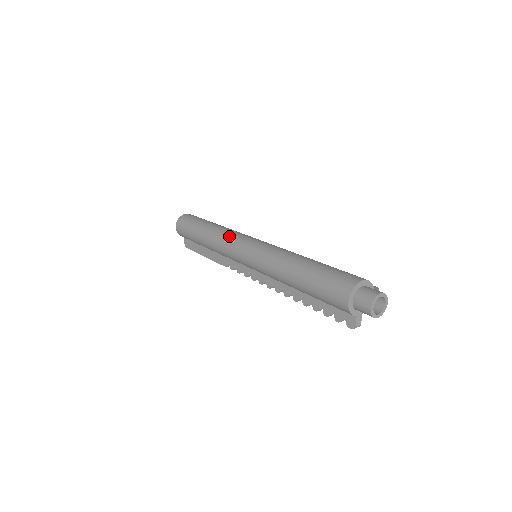
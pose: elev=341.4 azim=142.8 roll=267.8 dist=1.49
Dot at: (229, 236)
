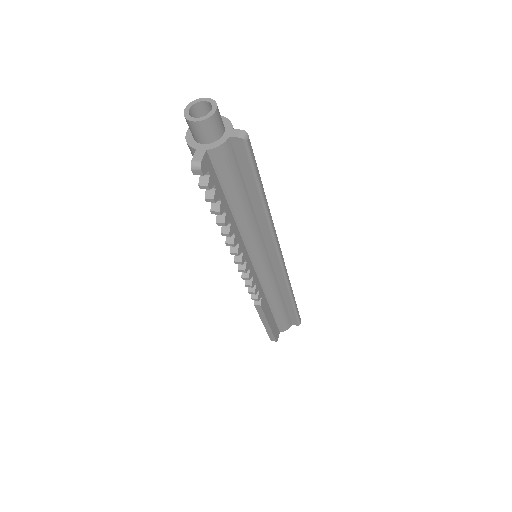
Dot at: occluded
